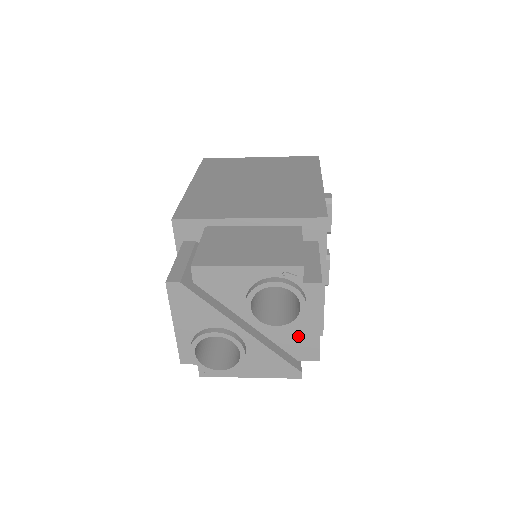
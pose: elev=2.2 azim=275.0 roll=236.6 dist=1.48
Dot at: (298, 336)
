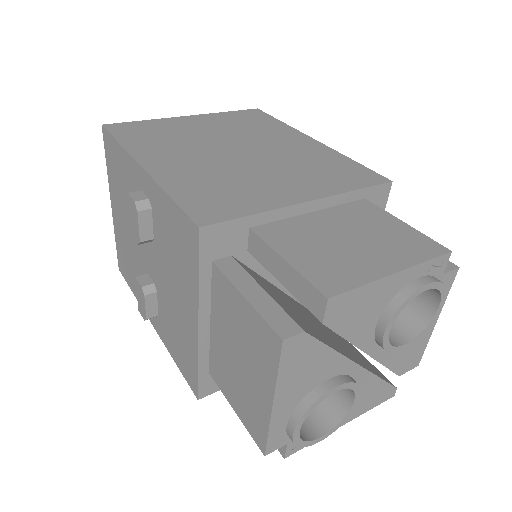
Dot at: (411, 346)
